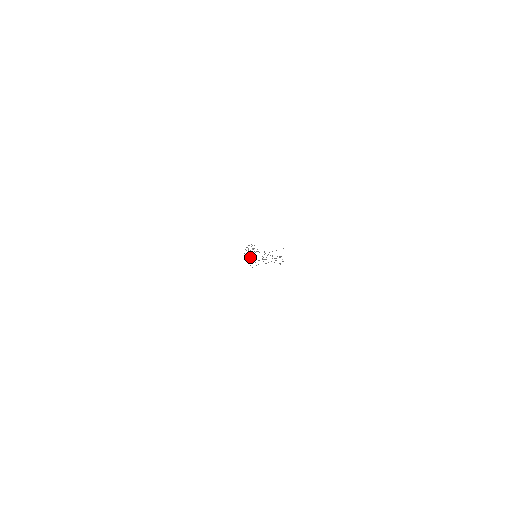
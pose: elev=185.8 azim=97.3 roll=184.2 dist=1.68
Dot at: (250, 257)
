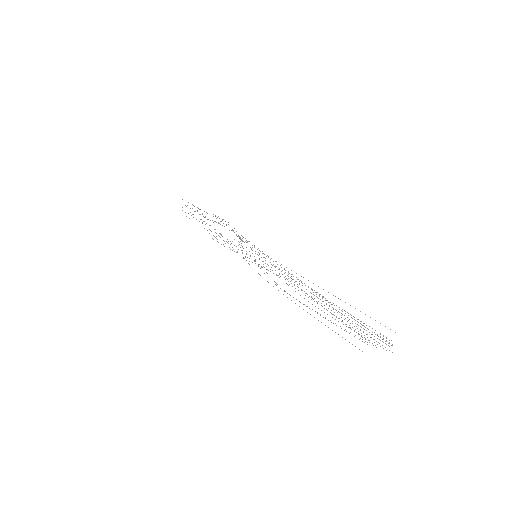
Dot at: occluded
